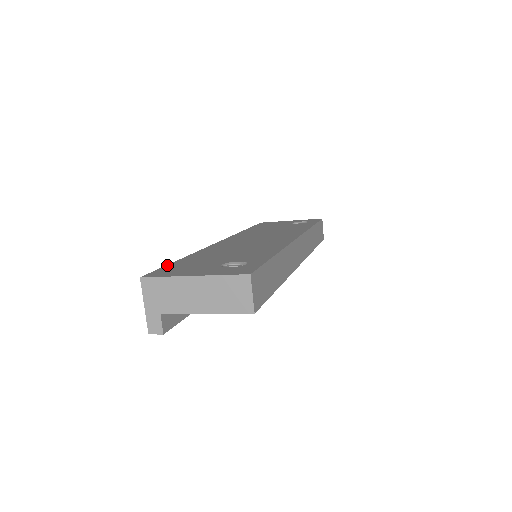
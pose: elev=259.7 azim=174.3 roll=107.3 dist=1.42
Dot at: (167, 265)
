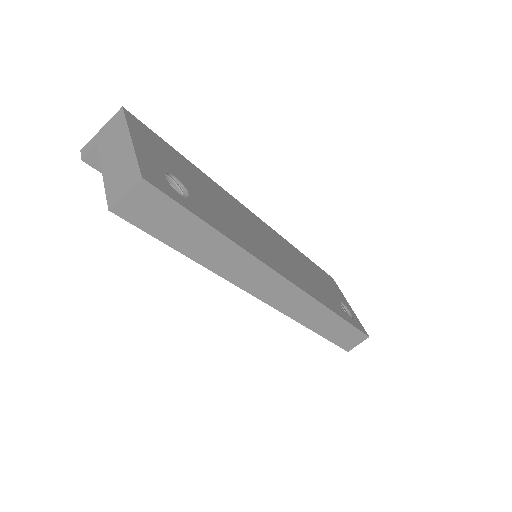
Dot at: occluded
